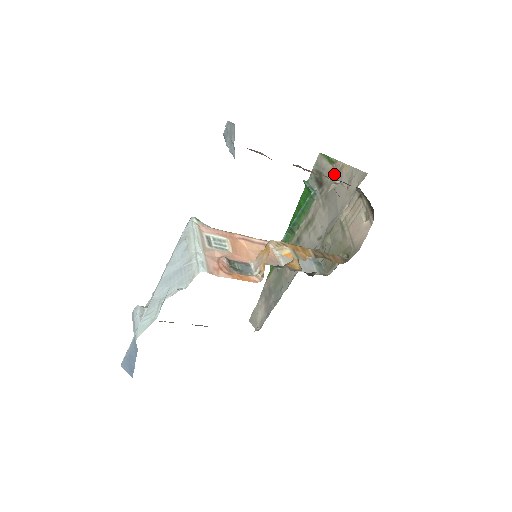
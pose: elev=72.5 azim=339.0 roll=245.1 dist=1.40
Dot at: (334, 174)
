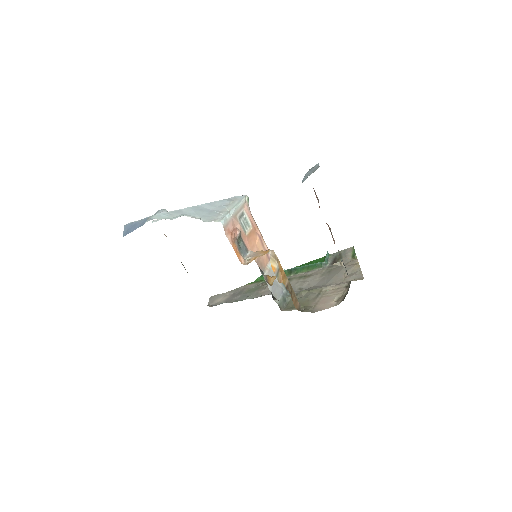
Dot at: (347, 264)
